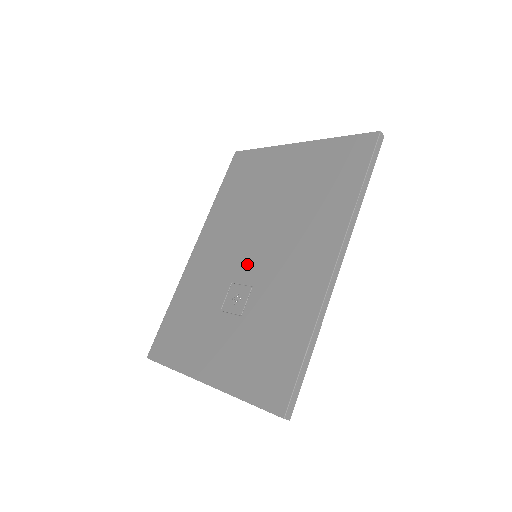
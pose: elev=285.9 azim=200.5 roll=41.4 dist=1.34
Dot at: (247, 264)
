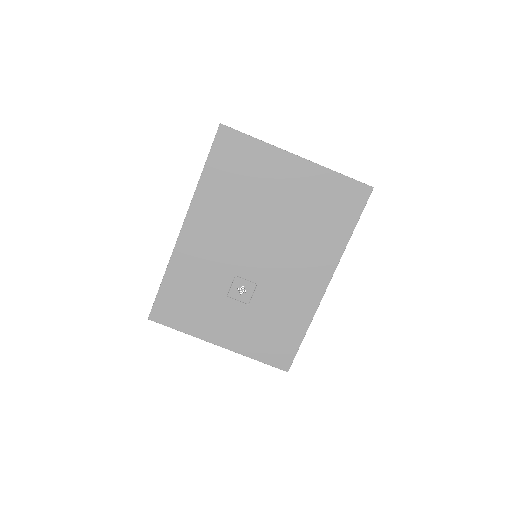
Dot at: (250, 264)
